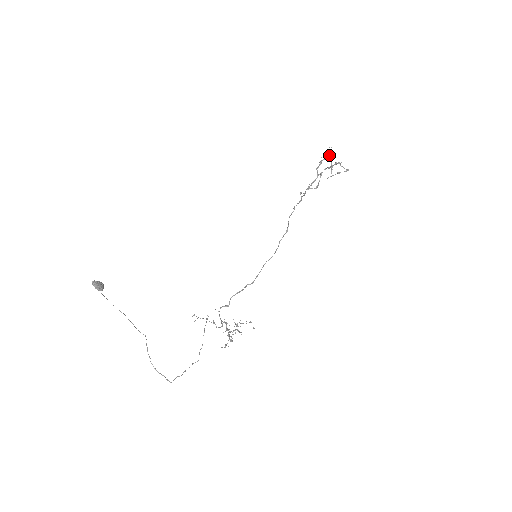
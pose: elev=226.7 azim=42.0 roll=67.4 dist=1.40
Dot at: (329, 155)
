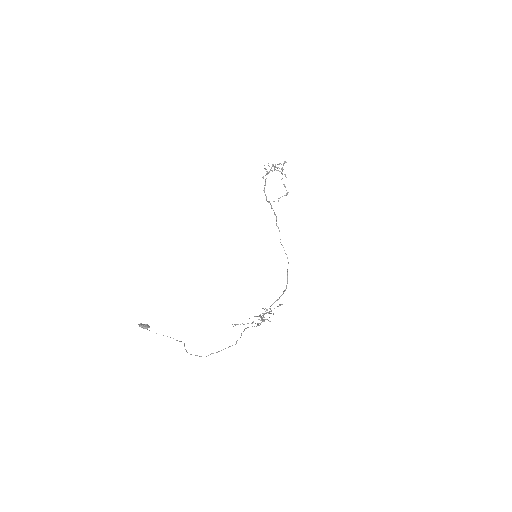
Dot at: (275, 169)
